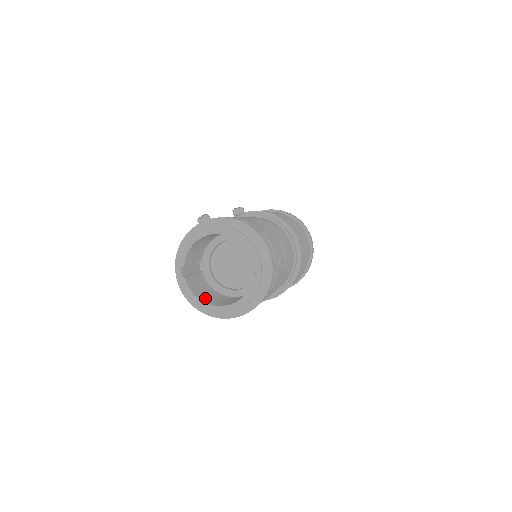
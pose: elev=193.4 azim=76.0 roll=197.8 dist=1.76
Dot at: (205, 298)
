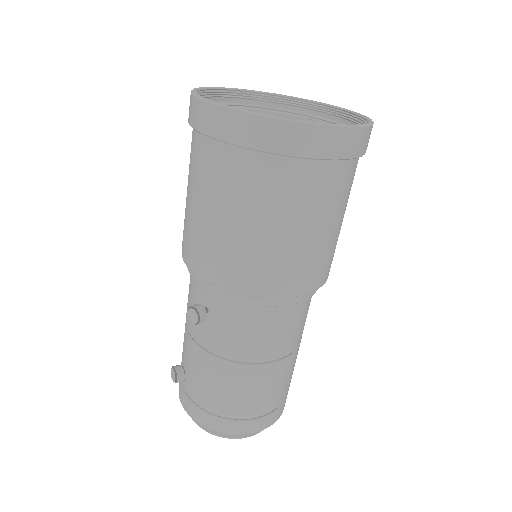
Dot at: occluded
